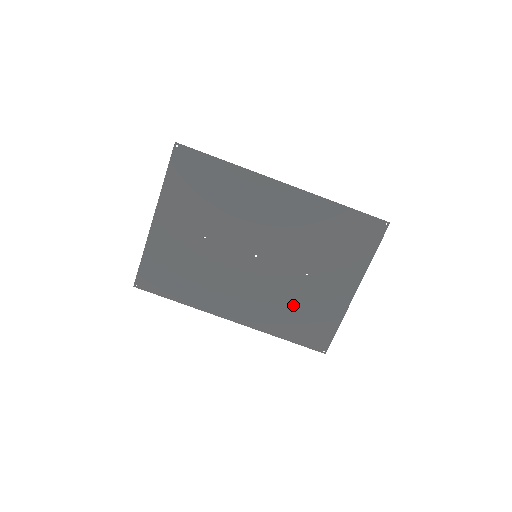
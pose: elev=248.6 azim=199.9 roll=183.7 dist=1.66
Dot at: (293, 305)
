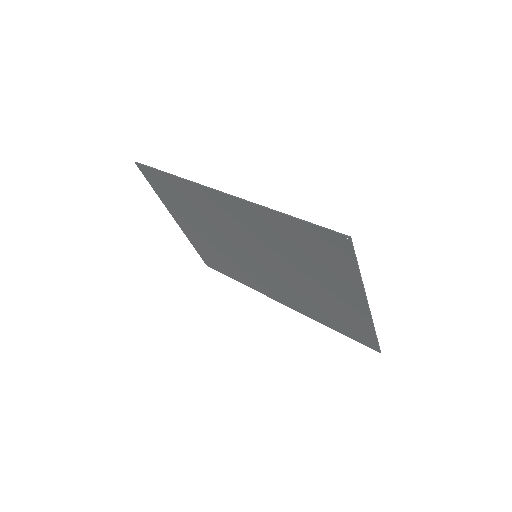
Dot at: (317, 303)
